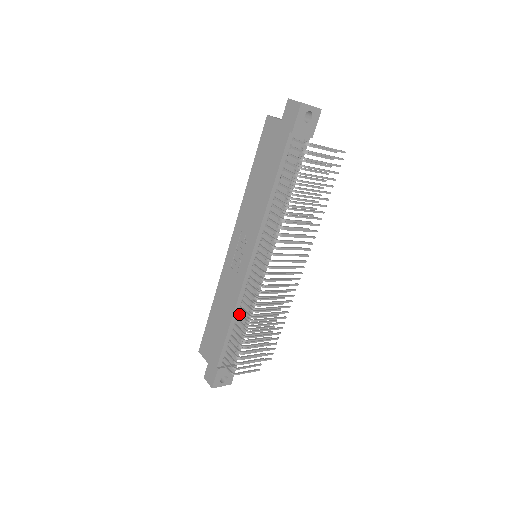
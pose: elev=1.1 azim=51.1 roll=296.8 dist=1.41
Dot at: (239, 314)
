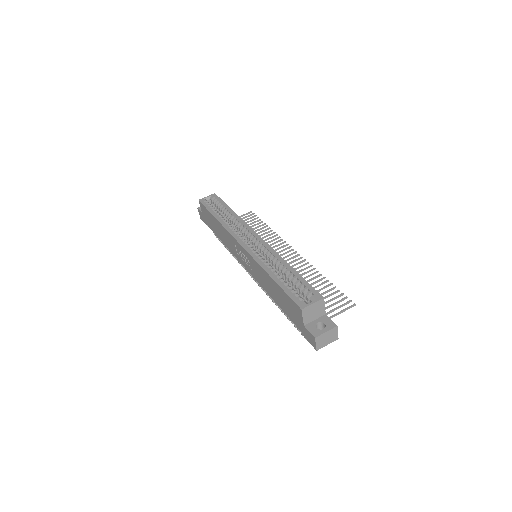
Dot at: occluded
